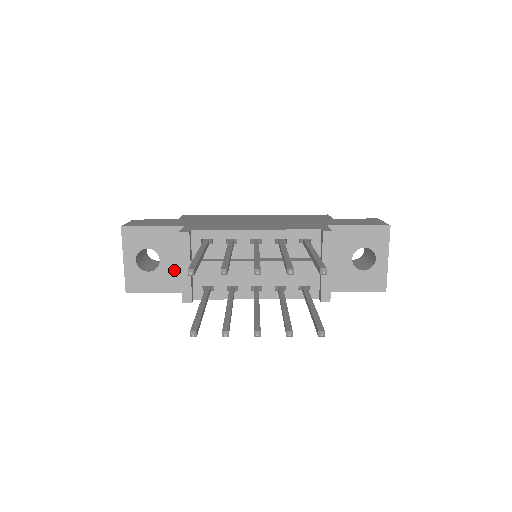
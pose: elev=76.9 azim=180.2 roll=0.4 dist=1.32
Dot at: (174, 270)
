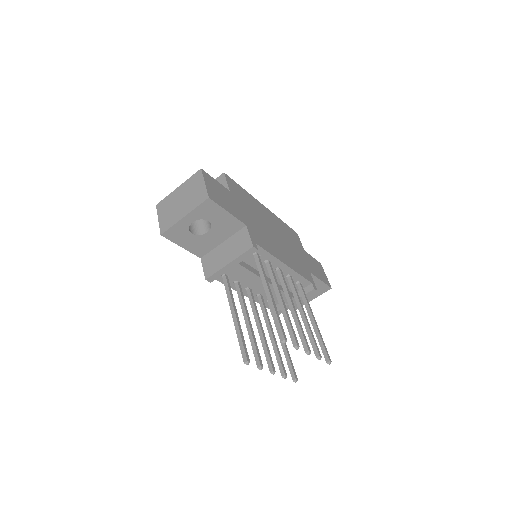
Dot at: (209, 243)
